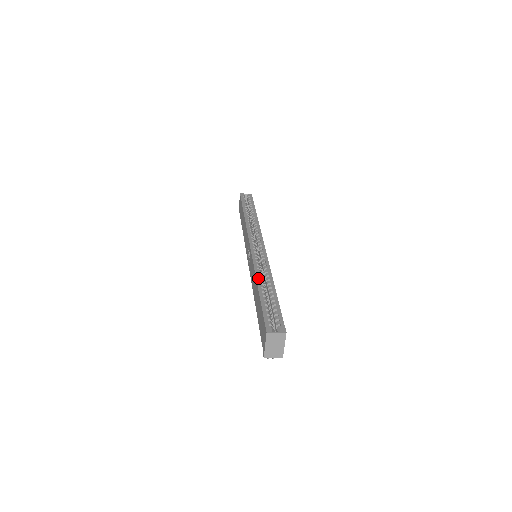
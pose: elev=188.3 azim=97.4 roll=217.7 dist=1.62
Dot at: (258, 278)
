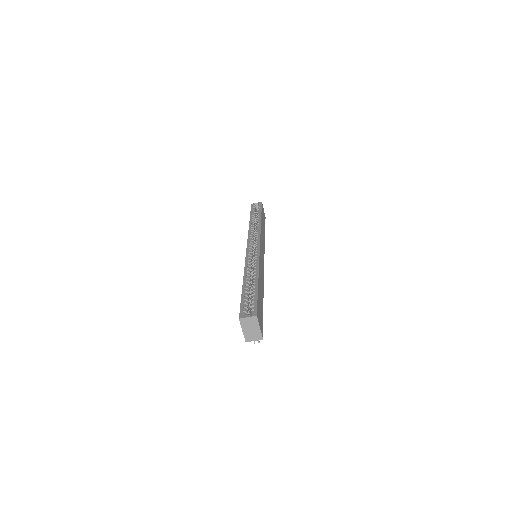
Dot at: (245, 274)
